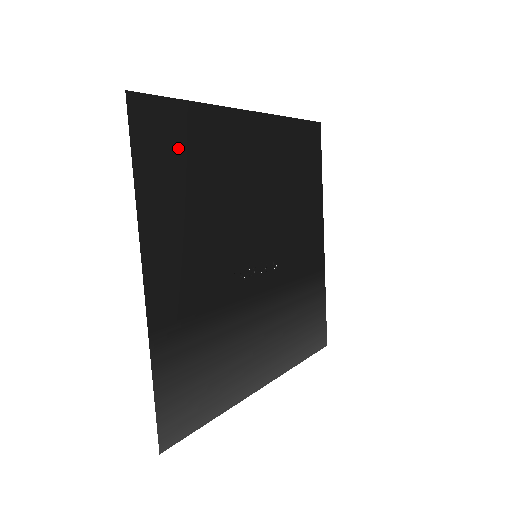
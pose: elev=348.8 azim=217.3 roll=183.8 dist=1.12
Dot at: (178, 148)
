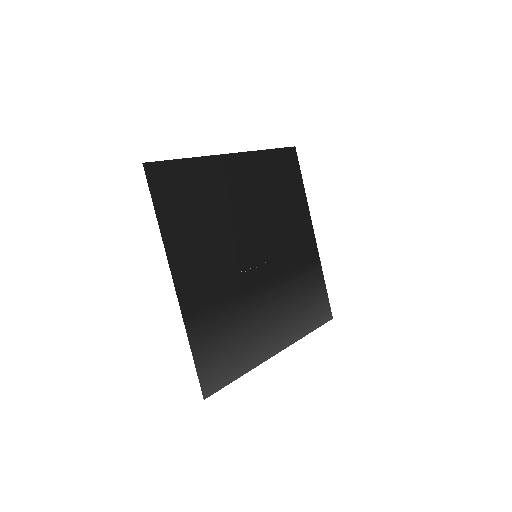
Dot at: (184, 191)
